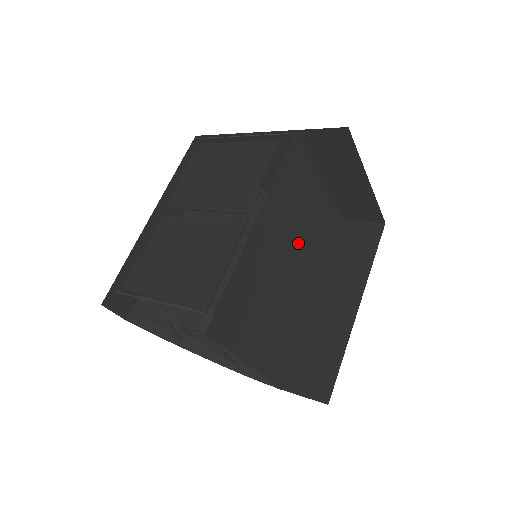
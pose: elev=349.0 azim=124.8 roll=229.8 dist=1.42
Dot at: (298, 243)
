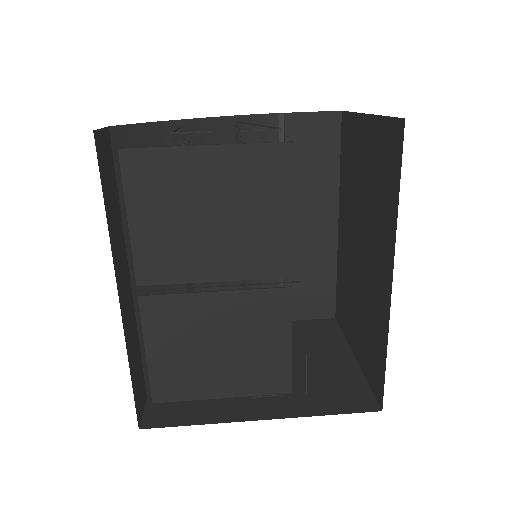
Dot at: occluded
